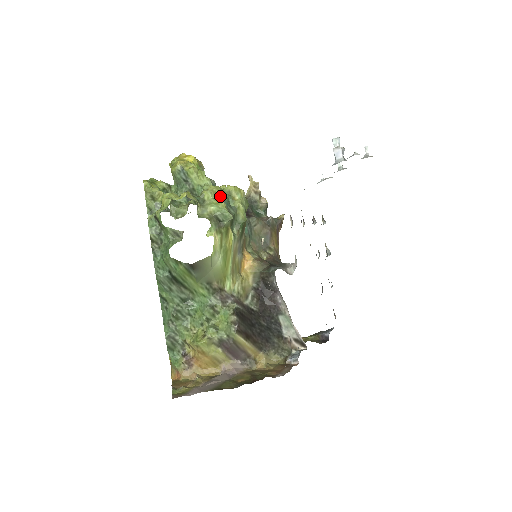
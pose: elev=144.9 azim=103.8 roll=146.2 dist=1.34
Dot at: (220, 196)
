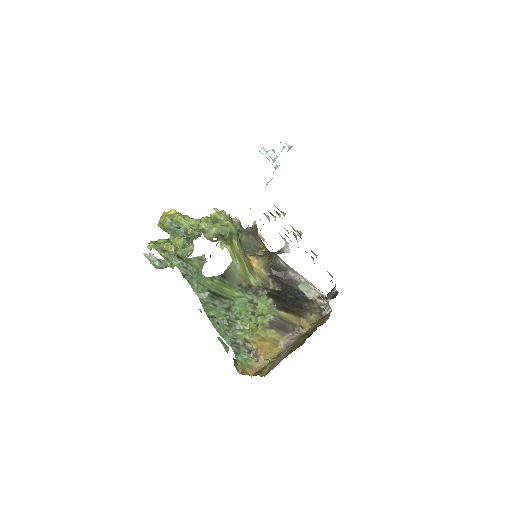
Dot at: (212, 222)
